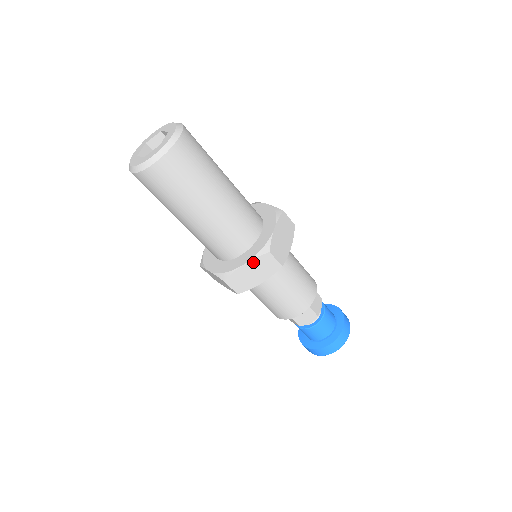
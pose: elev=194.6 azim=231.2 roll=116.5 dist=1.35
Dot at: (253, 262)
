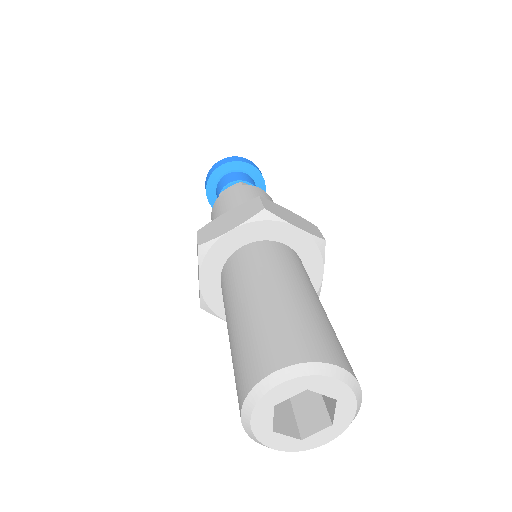
Dot at: occluded
